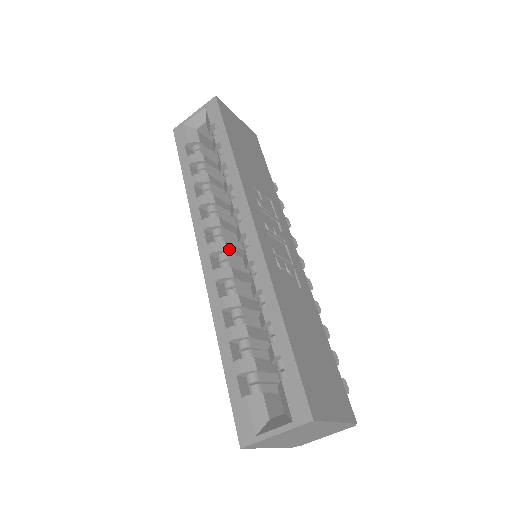
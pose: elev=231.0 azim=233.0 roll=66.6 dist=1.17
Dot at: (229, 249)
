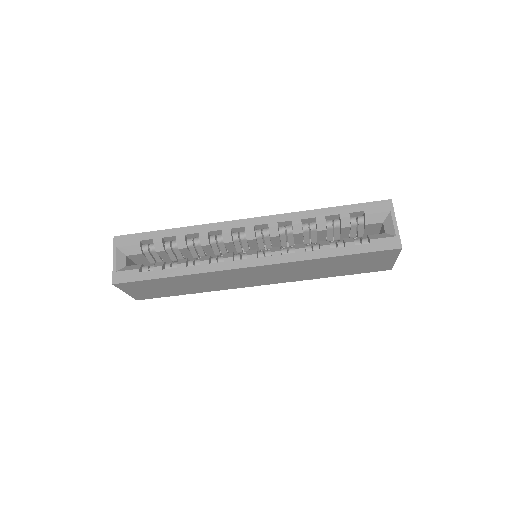
Dot at: occluded
